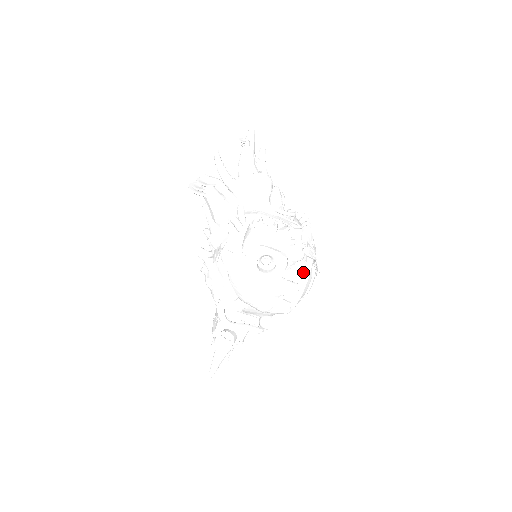
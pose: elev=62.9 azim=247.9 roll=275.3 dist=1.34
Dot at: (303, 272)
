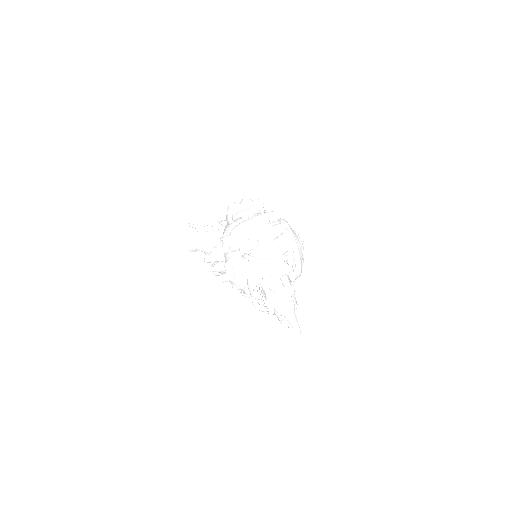
Dot at: occluded
